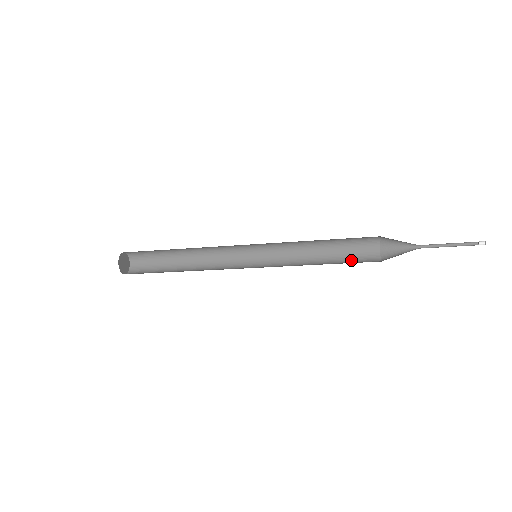
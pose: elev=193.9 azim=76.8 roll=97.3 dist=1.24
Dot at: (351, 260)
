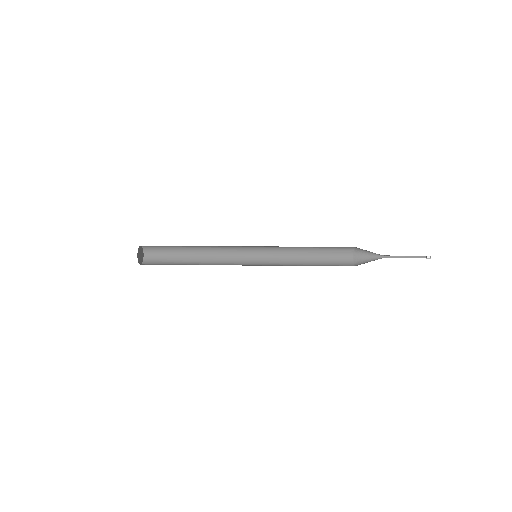
Dot at: (331, 265)
